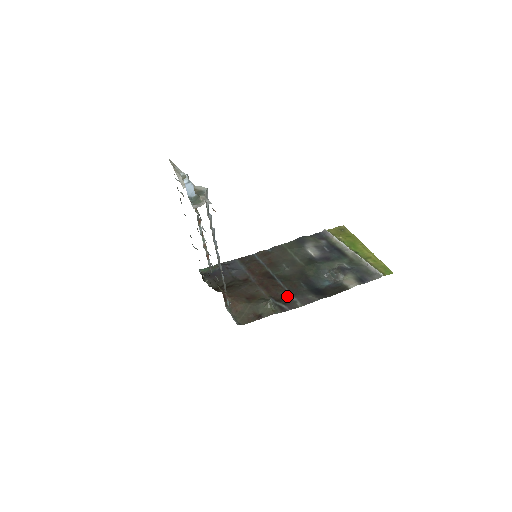
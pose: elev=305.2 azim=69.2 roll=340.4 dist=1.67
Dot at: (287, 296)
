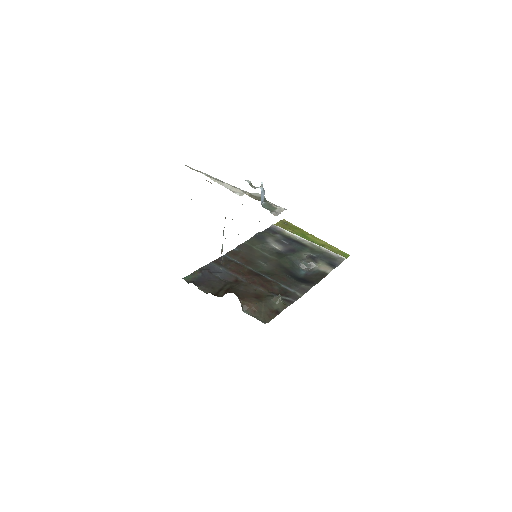
Dot at: (284, 289)
